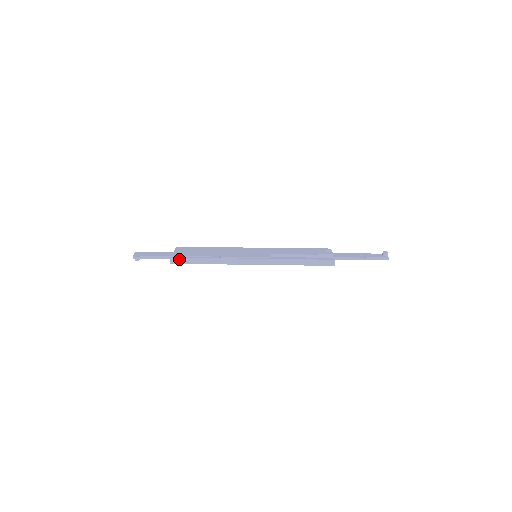
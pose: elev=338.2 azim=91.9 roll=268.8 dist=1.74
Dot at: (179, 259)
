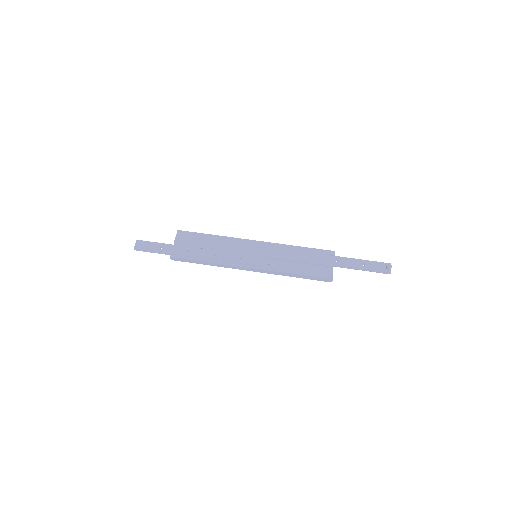
Dot at: (179, 259)
